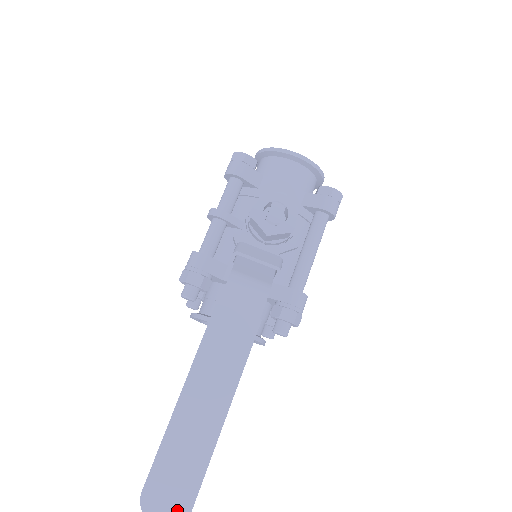
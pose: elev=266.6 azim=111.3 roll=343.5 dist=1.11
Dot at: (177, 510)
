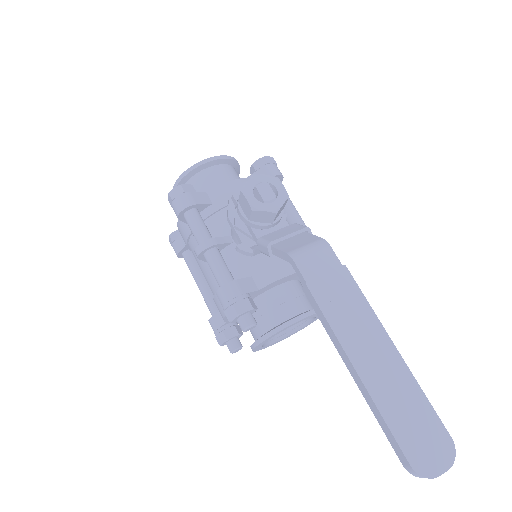
Dot at: (443, 449)
